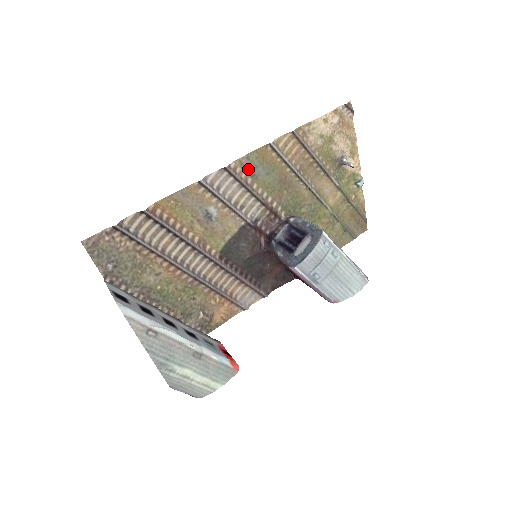
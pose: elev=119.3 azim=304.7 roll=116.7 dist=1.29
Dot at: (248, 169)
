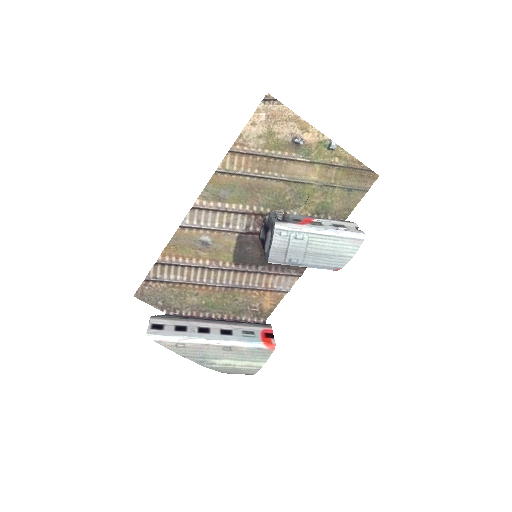
Dot at: (212, 197)
